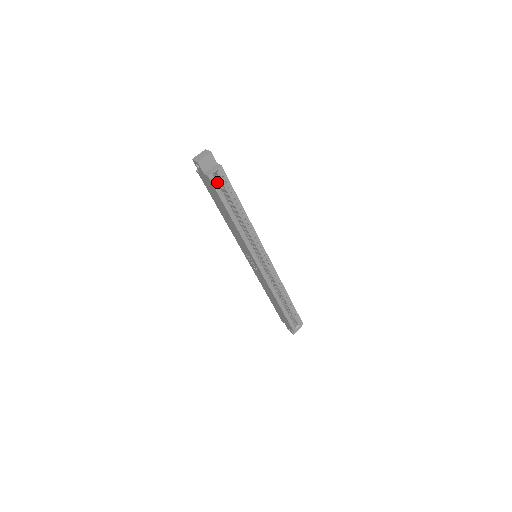
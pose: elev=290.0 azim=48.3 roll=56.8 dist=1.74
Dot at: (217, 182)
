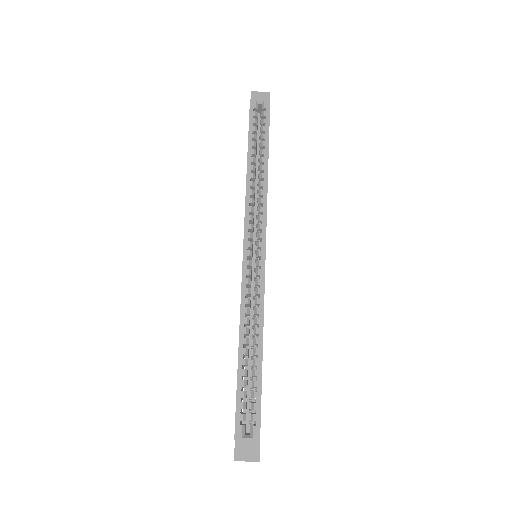
Dot at: (256, 111)
